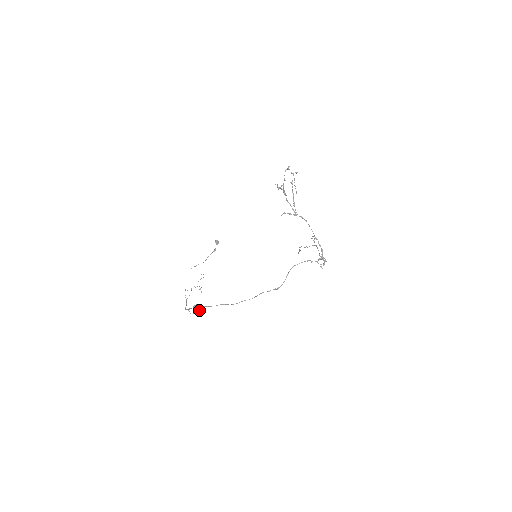
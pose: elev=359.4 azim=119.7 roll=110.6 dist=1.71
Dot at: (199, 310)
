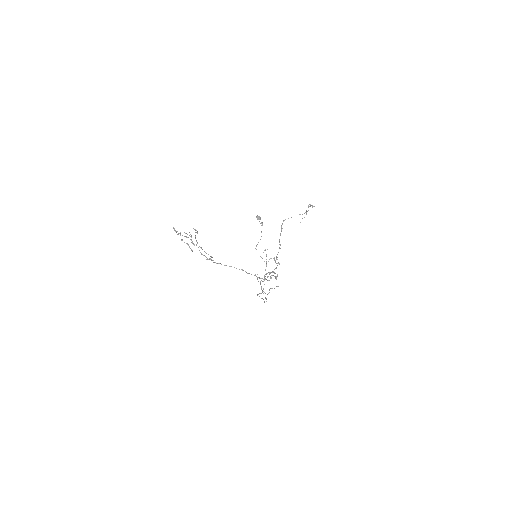
Dot at: (271, 288)
